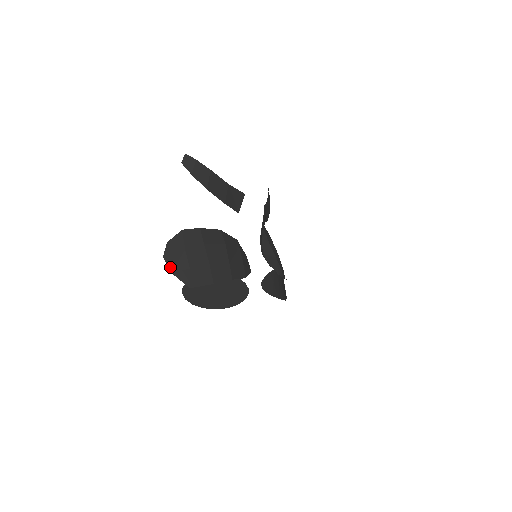
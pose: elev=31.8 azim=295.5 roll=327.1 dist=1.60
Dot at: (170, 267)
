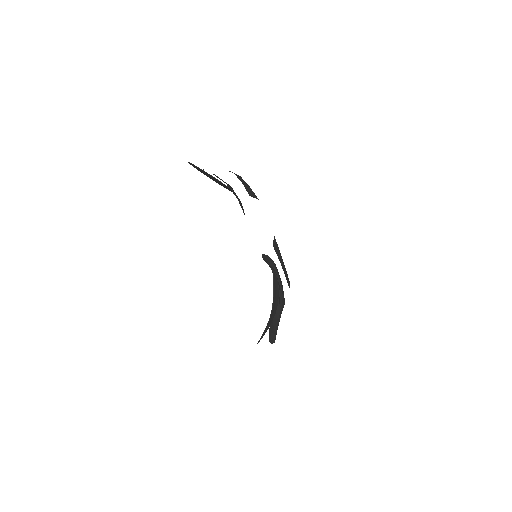
Dot at: occluded
